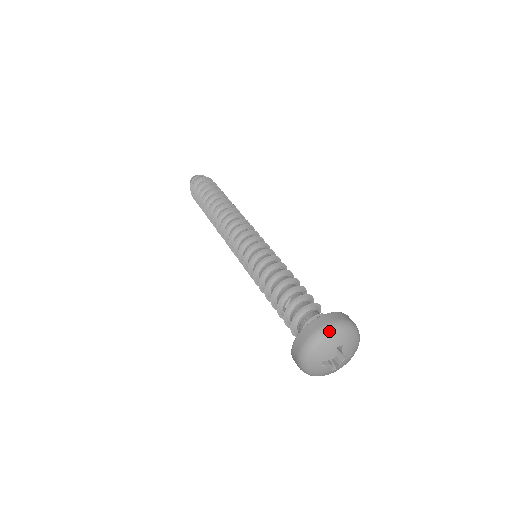
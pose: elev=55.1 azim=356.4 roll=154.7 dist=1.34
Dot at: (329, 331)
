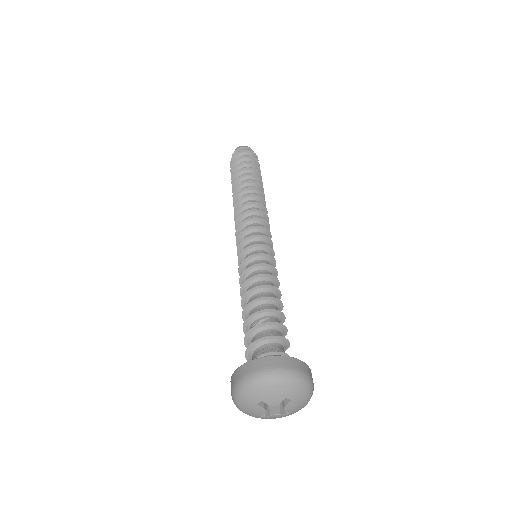
Dot at: (291, 377)
